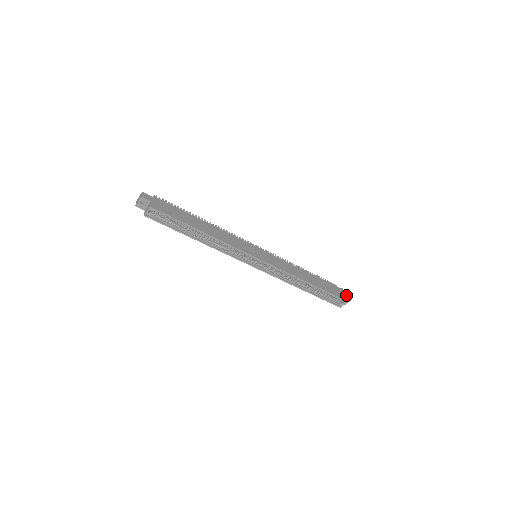
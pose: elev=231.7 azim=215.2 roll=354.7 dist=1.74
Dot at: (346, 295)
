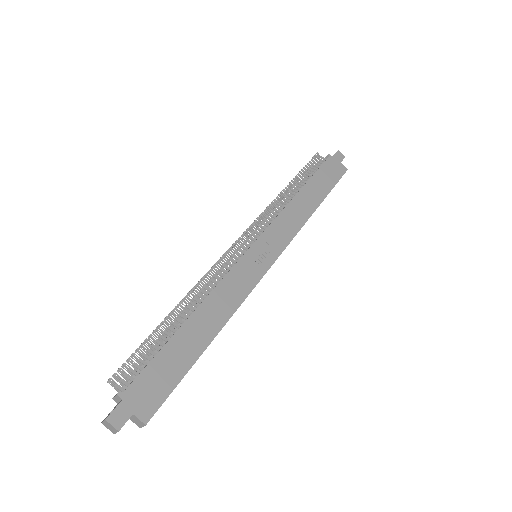
Dot at: (339, 160)
